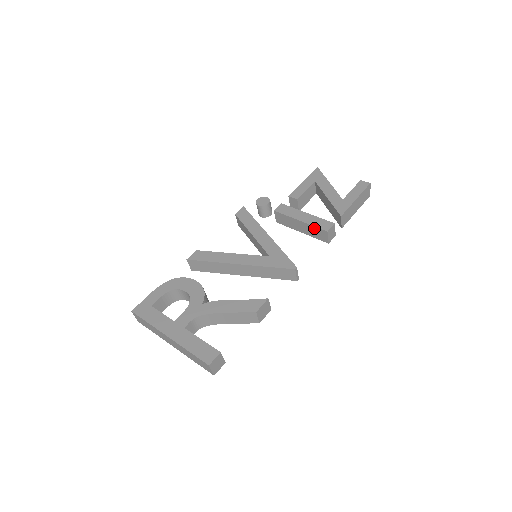
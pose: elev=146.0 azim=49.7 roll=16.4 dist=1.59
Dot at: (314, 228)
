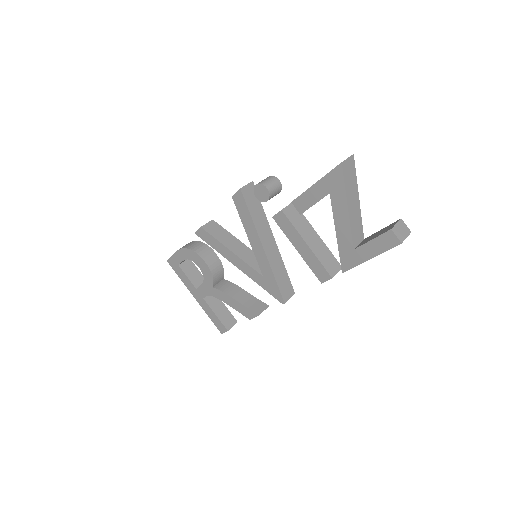
Dot at: (311, 266)
